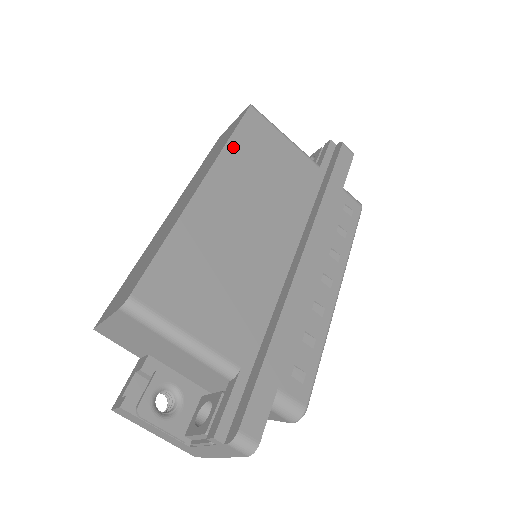
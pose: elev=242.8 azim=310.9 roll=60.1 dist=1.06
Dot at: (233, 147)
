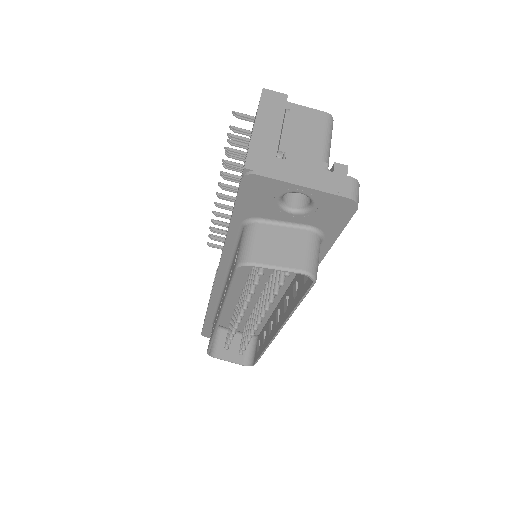
Dot at: occluded
